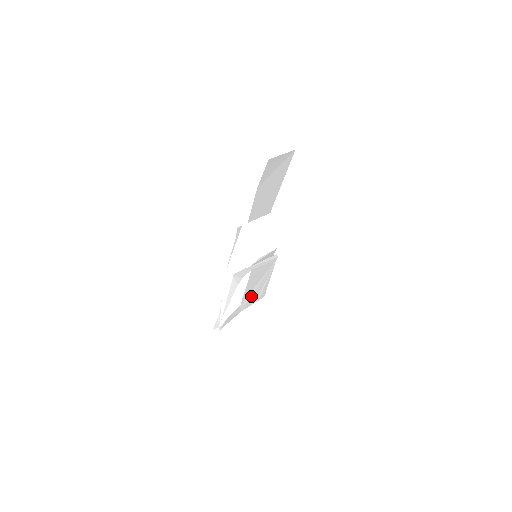
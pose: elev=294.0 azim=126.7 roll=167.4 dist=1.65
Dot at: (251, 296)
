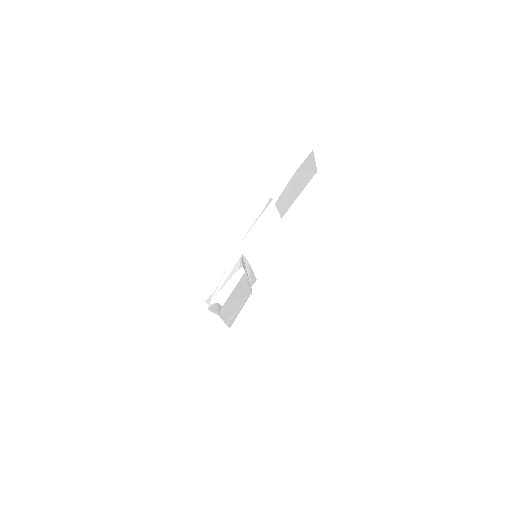
Dot at: (228, 309)
